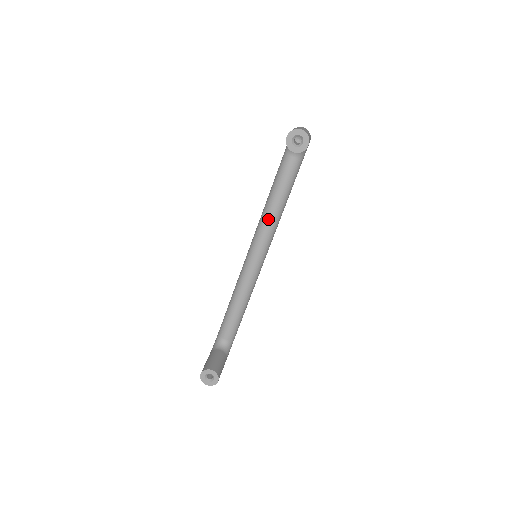
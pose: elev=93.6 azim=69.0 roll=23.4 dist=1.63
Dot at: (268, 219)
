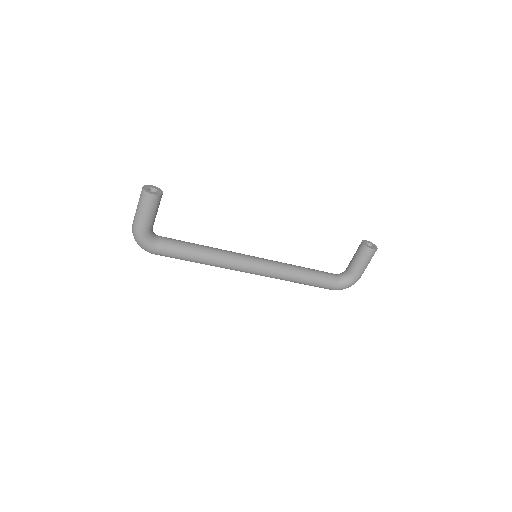
Dot at: (287, 264)
